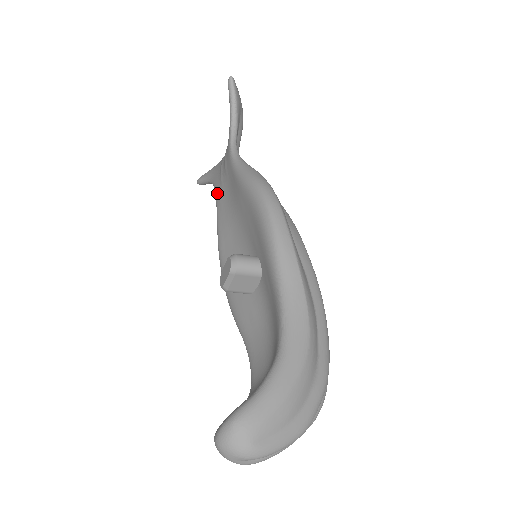
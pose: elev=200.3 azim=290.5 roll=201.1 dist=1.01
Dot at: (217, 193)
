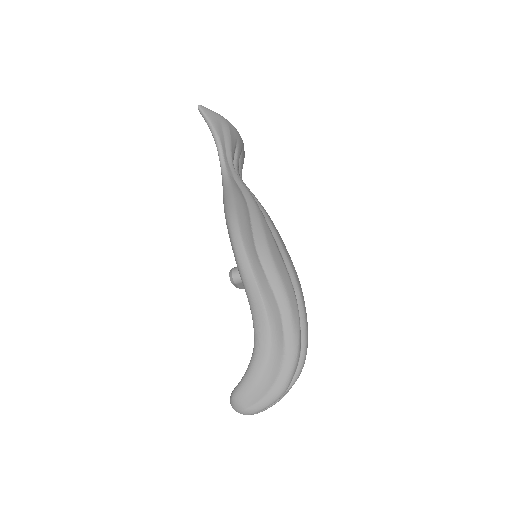
Dot at: occluded
